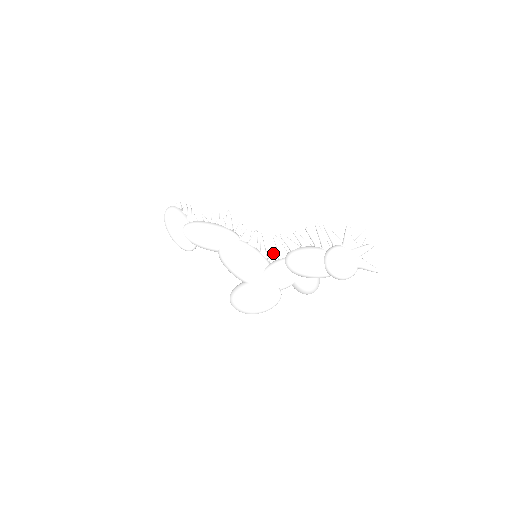
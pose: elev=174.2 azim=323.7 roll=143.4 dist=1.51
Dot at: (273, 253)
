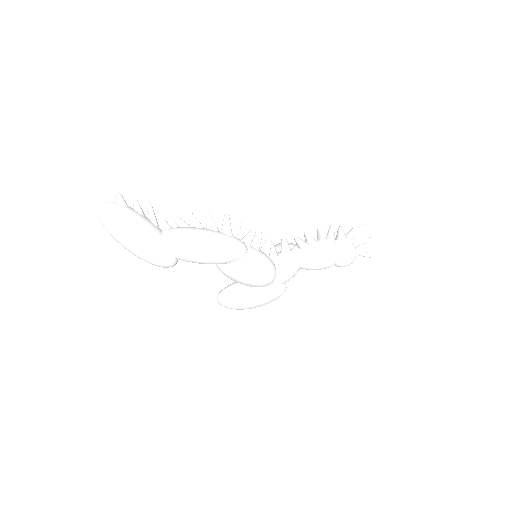
Dot at: (276, 251)
